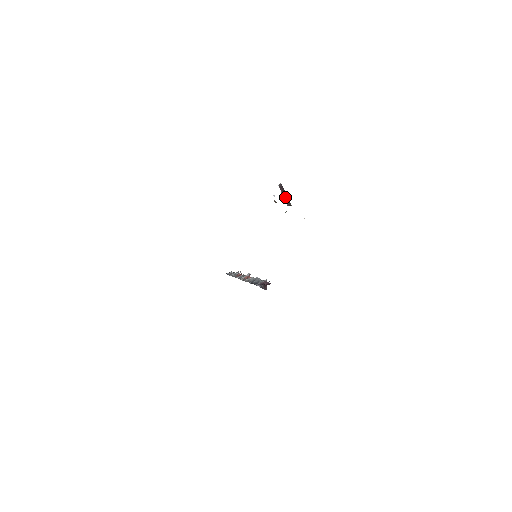
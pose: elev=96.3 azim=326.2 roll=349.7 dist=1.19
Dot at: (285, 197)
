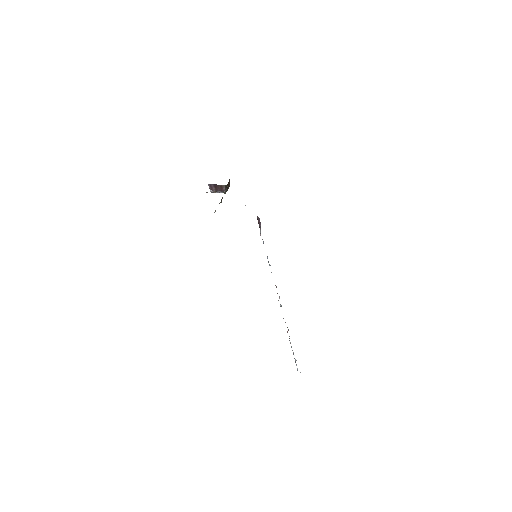
Dot at: (219, 189)
